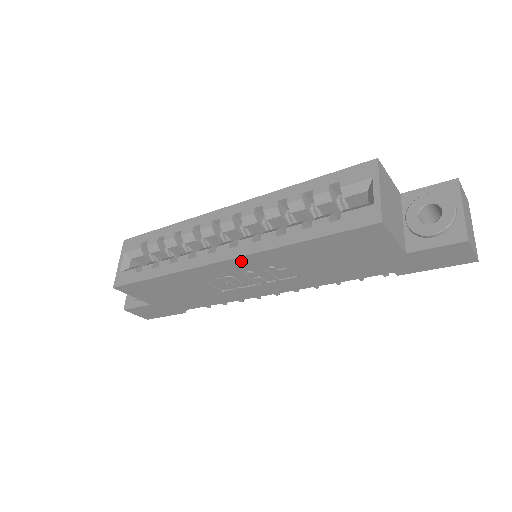
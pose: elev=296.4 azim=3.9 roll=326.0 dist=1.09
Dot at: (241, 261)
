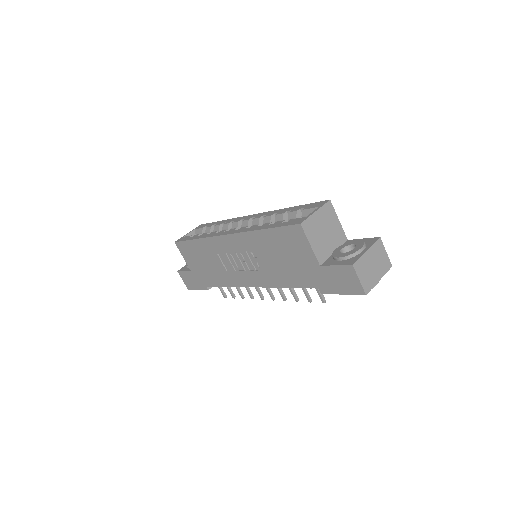
Dot at: (235, 238)
